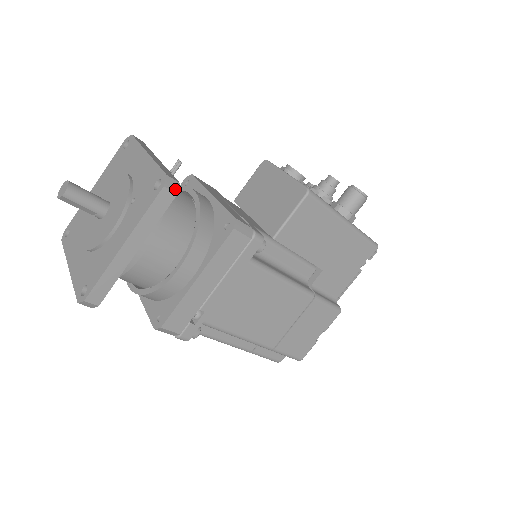
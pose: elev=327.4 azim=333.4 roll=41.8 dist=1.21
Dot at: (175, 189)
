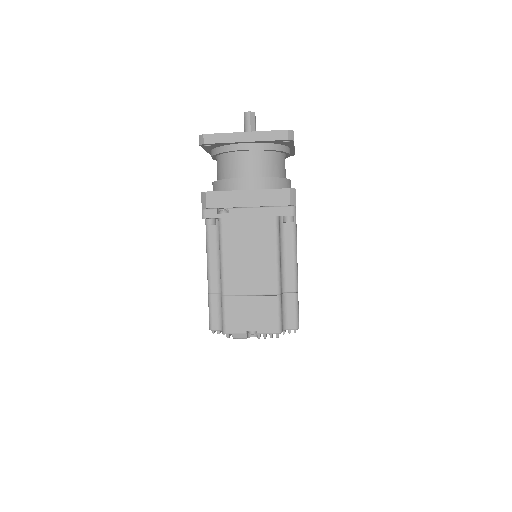
Dot at: occluded
